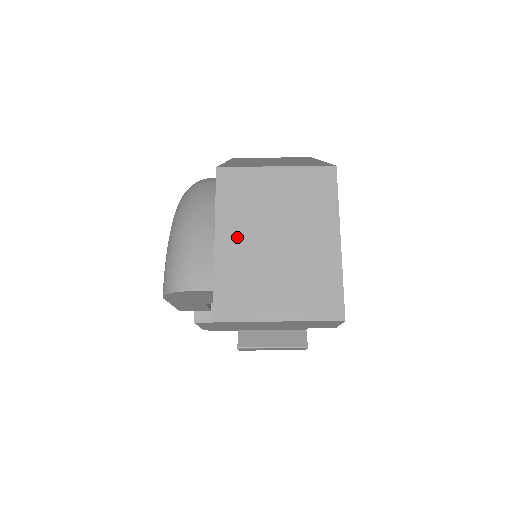
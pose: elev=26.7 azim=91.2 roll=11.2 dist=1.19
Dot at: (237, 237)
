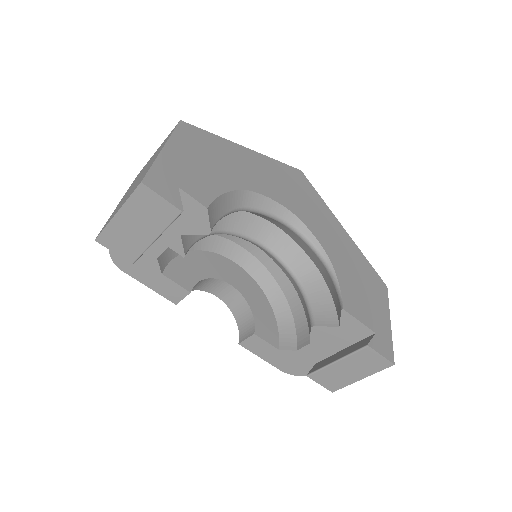
Dot at: occluded
